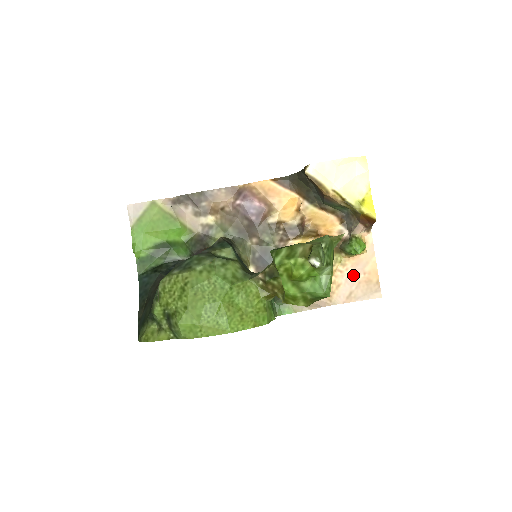
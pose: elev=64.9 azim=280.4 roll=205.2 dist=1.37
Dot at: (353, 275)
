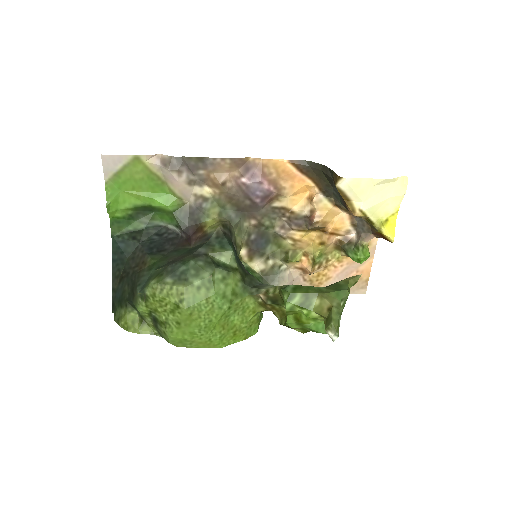
Dot at: (346, 271)
